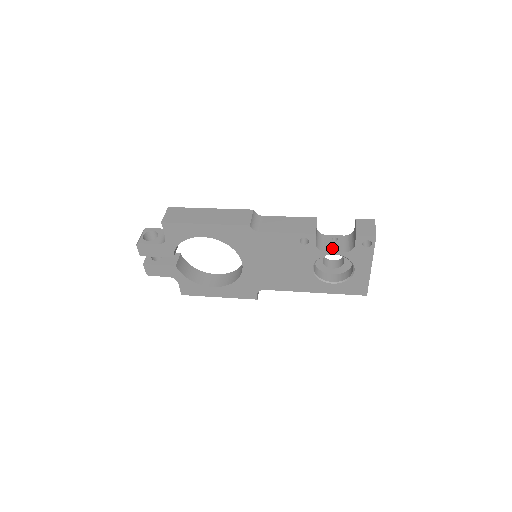
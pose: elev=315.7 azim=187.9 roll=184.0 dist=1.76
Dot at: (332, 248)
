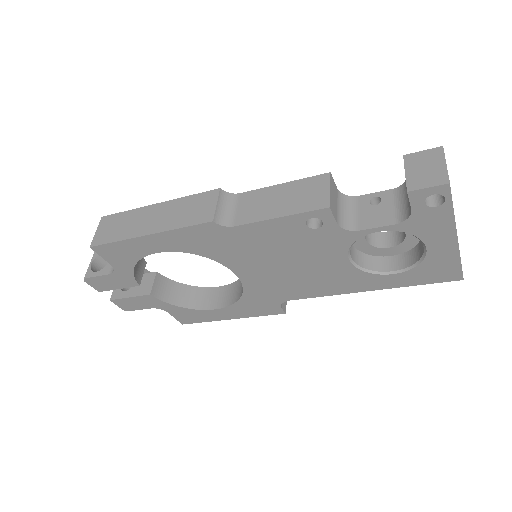
Dot at: (371, 221)
